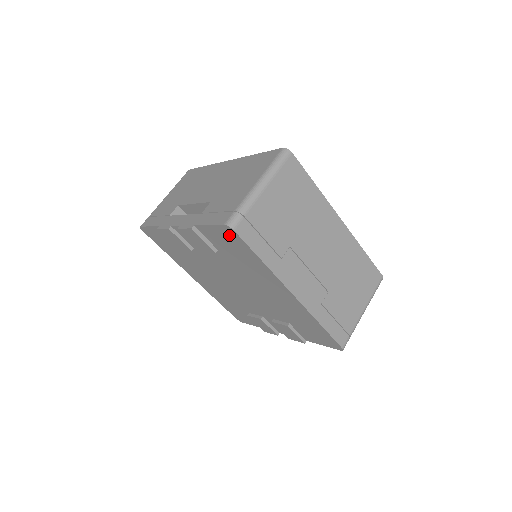
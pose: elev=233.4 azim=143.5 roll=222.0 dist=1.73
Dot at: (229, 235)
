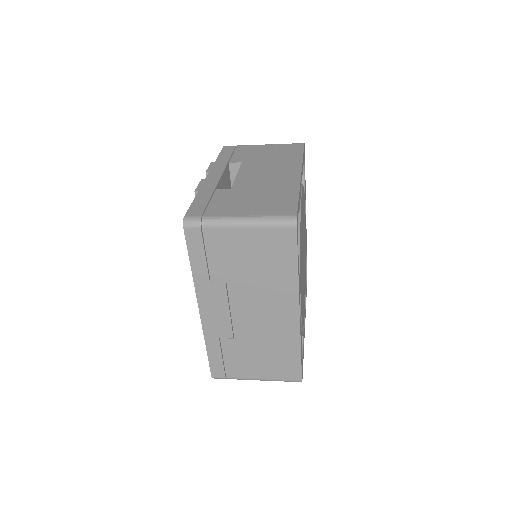
Dot at: occluded
